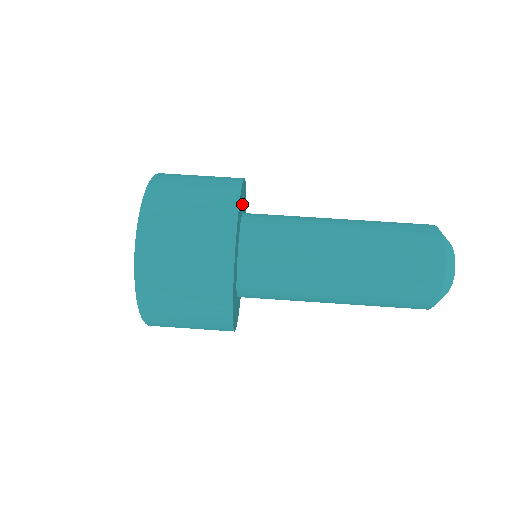
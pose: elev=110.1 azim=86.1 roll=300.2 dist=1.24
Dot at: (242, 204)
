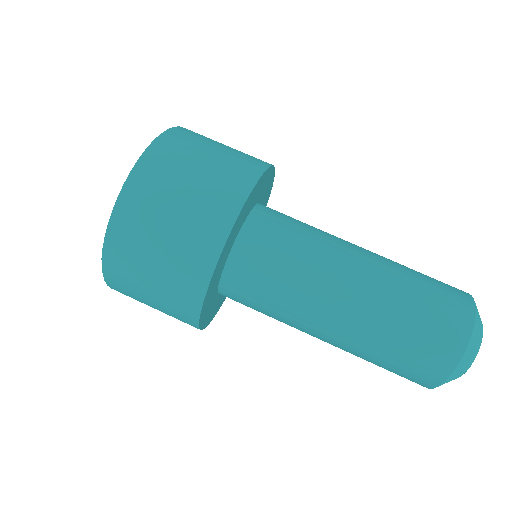
Dot at: (263, 192)
